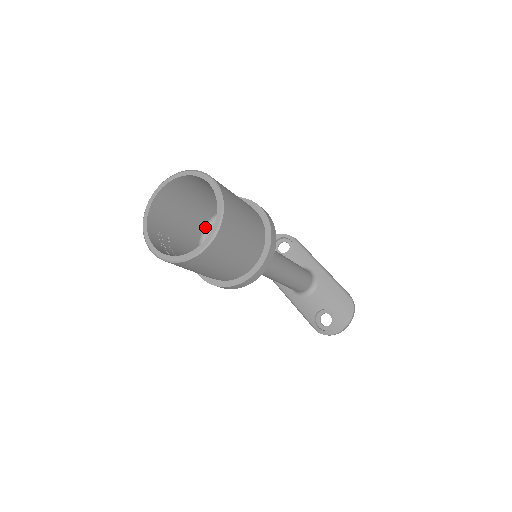
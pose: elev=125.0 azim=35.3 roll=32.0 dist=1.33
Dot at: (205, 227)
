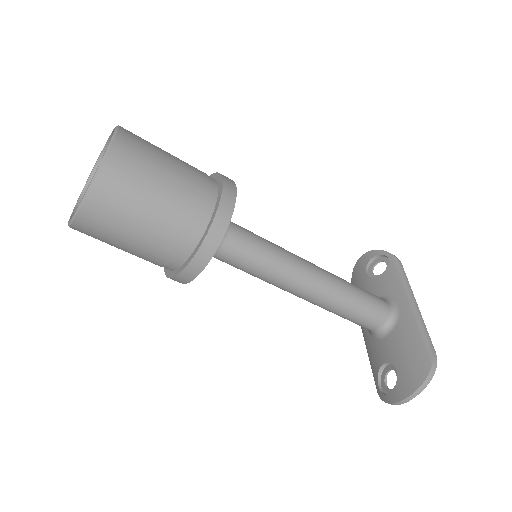
Dot at: occluded
